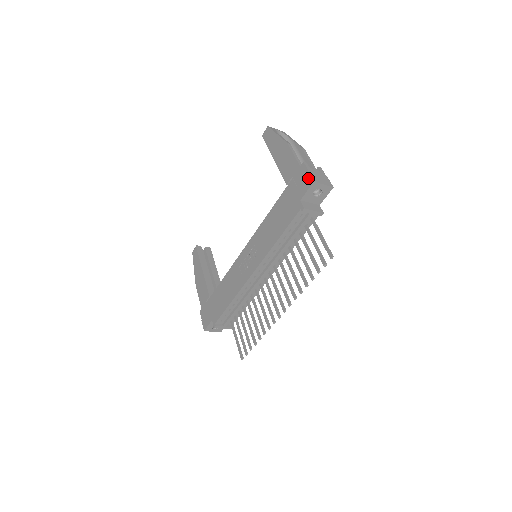
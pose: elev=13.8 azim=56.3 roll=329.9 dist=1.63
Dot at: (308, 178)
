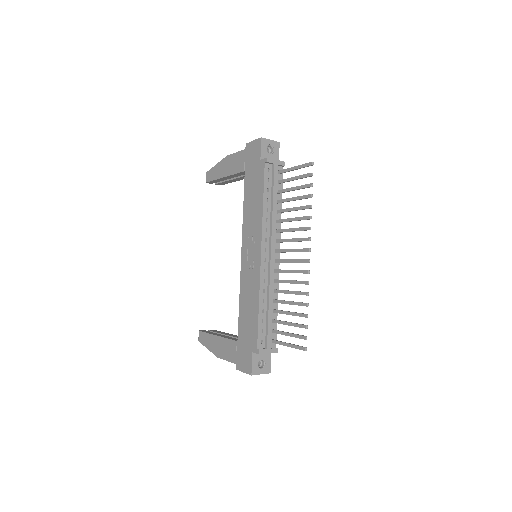
Dot at: (256, 142)
